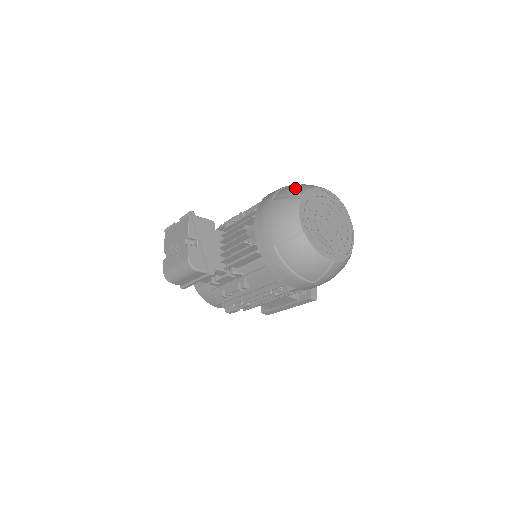
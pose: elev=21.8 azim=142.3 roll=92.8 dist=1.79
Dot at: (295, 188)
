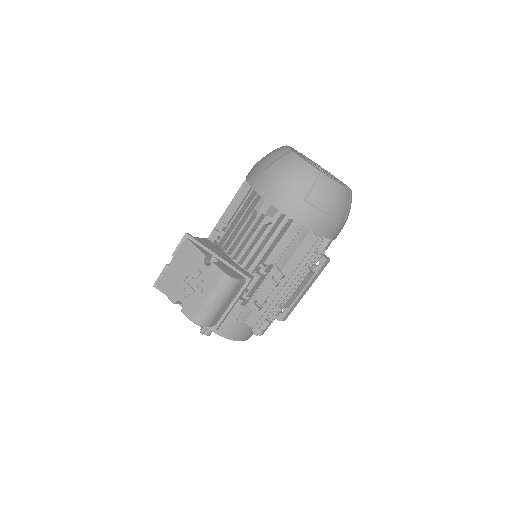
Dot at: (274, 152)
